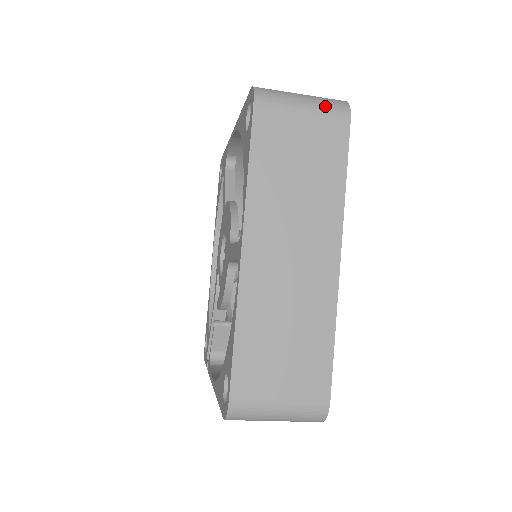
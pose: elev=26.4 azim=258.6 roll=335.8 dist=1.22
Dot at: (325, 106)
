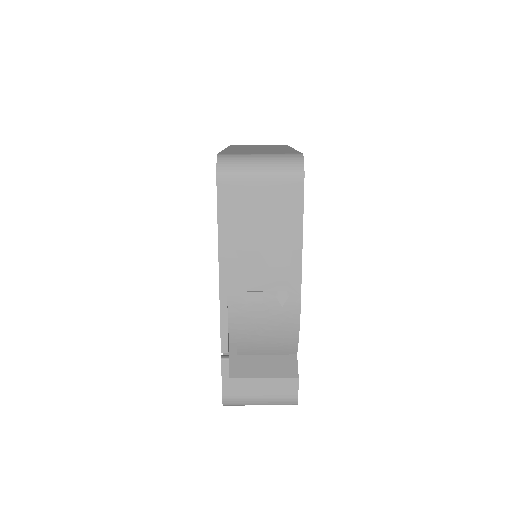
Dot at: occluded
